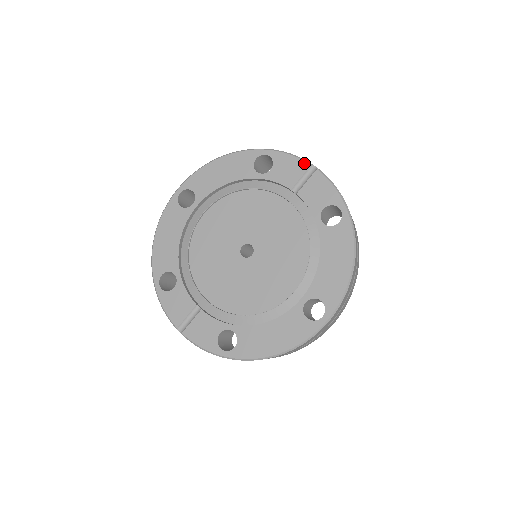
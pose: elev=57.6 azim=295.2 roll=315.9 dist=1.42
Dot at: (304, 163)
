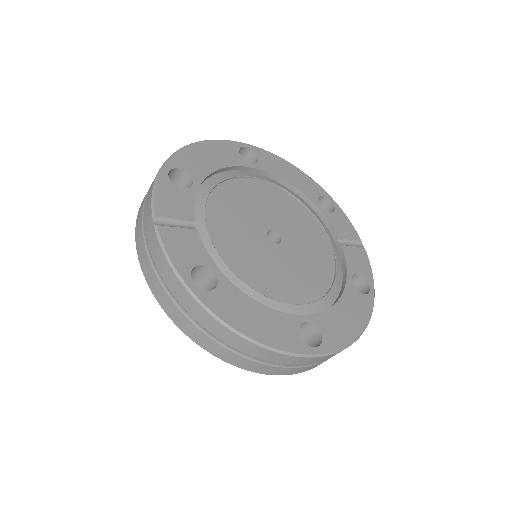
Dot at: (357, 235)
